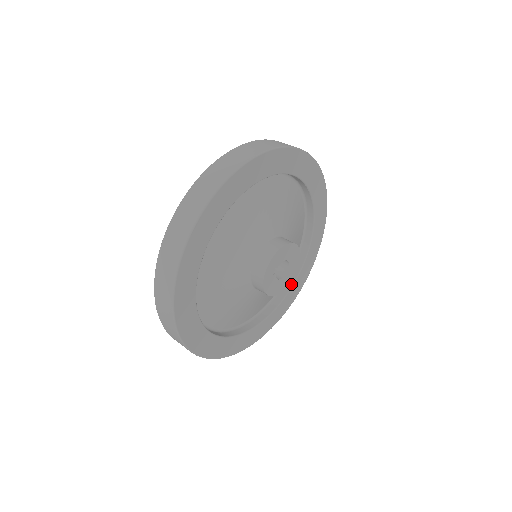
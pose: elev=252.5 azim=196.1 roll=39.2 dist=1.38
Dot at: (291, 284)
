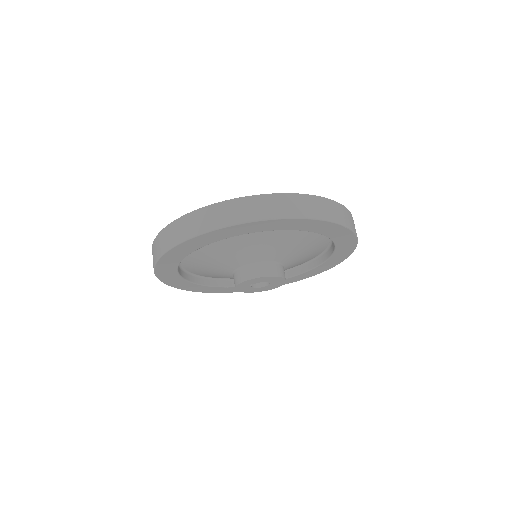
Dot at: (289, 276)
